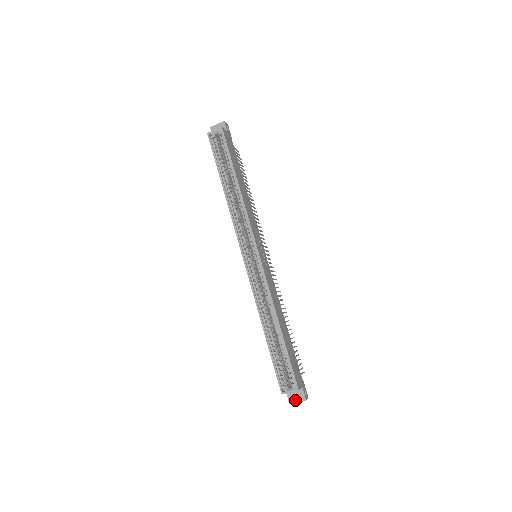
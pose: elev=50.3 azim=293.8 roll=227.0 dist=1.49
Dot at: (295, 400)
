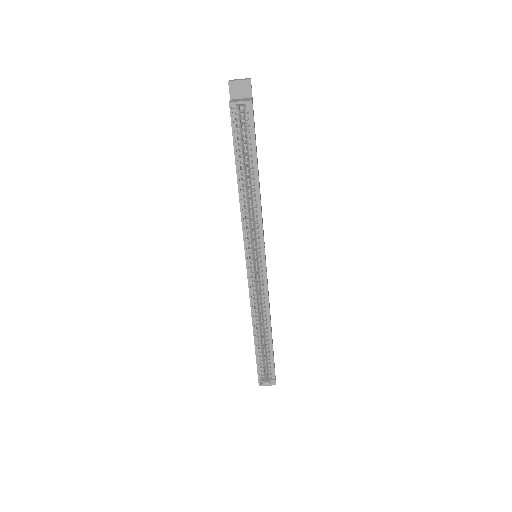
Dot at: occluded
